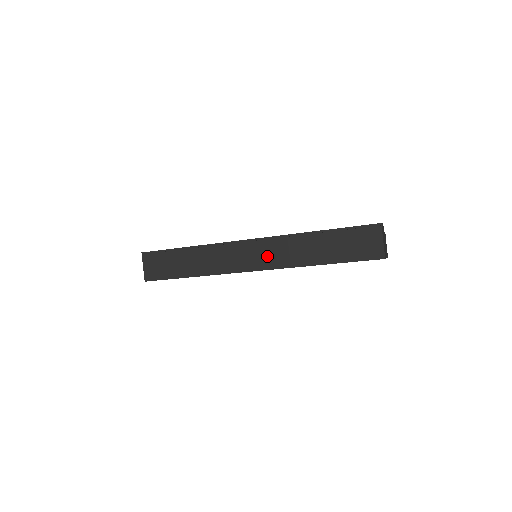
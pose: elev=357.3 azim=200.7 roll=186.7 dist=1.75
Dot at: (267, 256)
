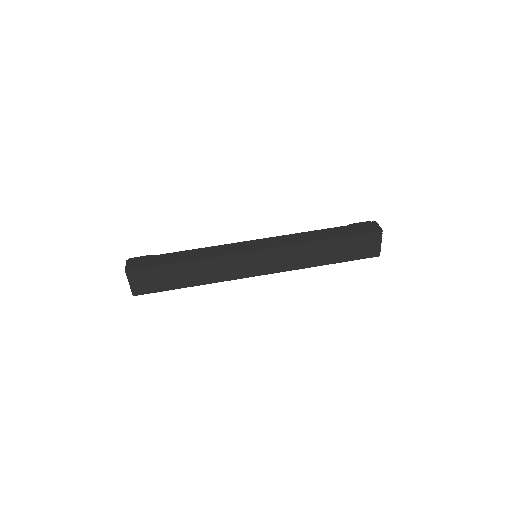
Dot at: (275, 263)
